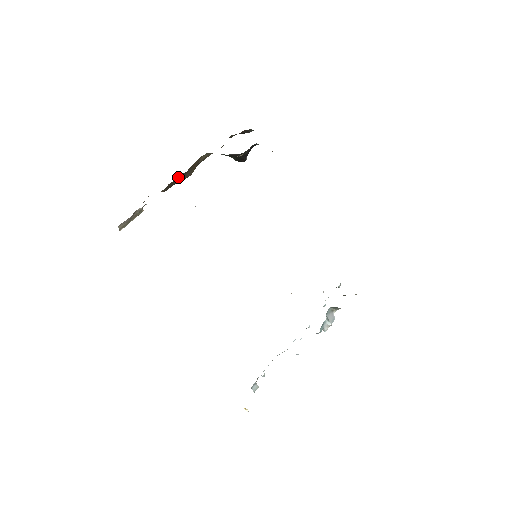
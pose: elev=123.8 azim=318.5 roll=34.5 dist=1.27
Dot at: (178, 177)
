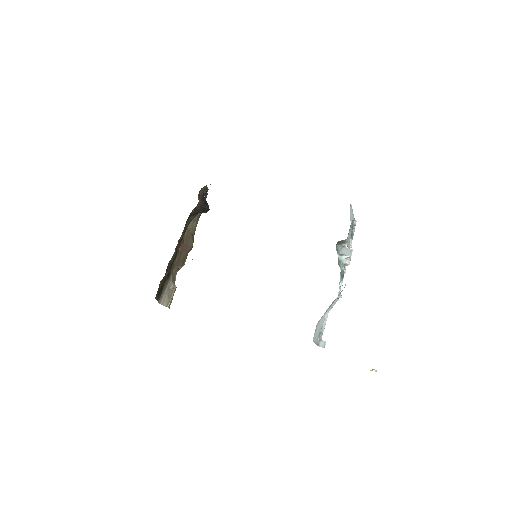
Dot at: (181, 251)
